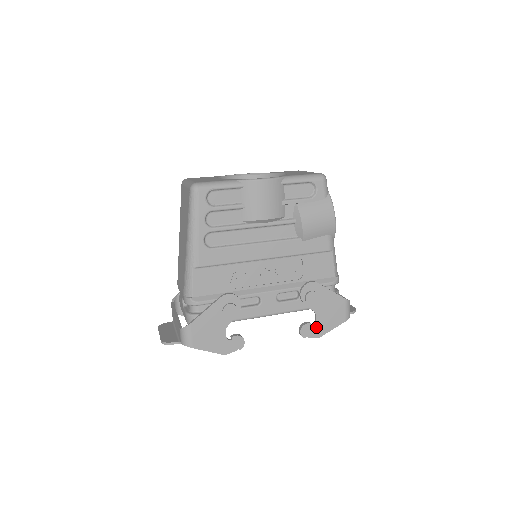
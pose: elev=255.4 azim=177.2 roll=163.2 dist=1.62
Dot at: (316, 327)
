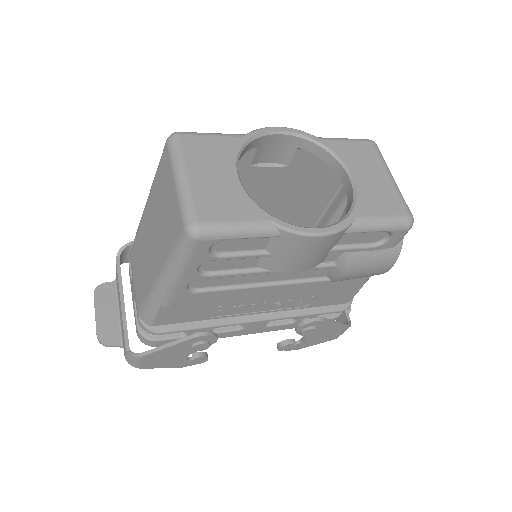
Dot at: (299, 345)
